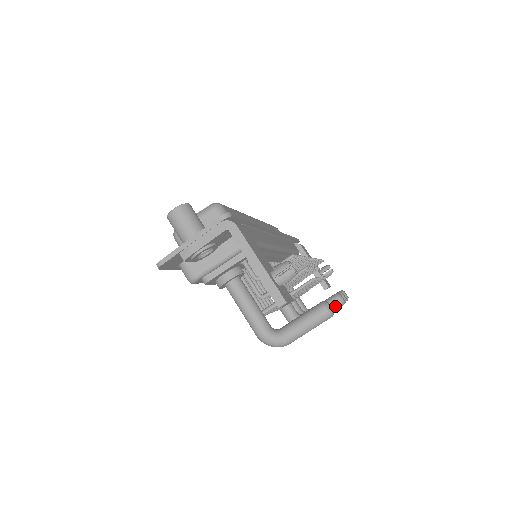
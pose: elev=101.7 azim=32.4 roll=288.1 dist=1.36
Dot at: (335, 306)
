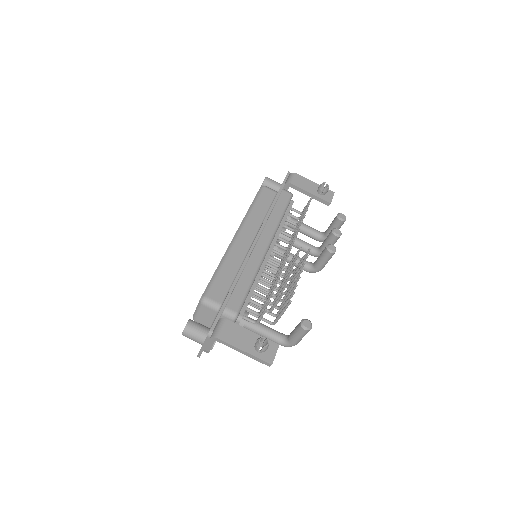
Dot at: (330, 257)
